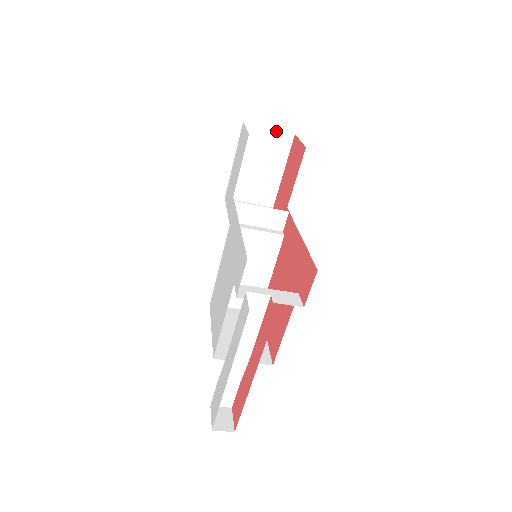
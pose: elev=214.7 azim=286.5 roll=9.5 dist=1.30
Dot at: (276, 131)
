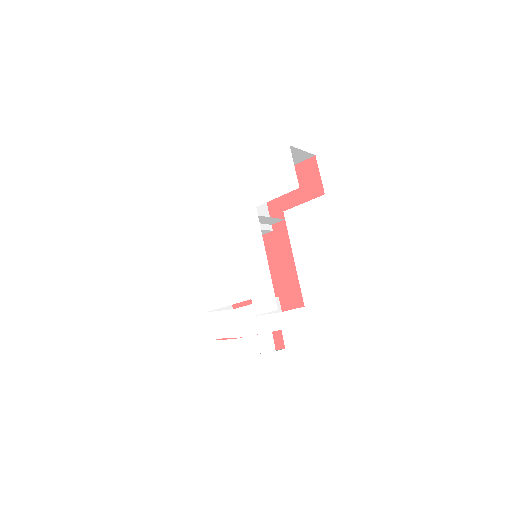
Dot at: (305, 152)
